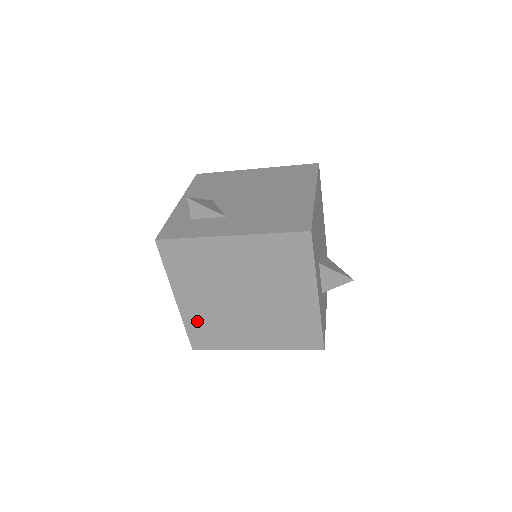
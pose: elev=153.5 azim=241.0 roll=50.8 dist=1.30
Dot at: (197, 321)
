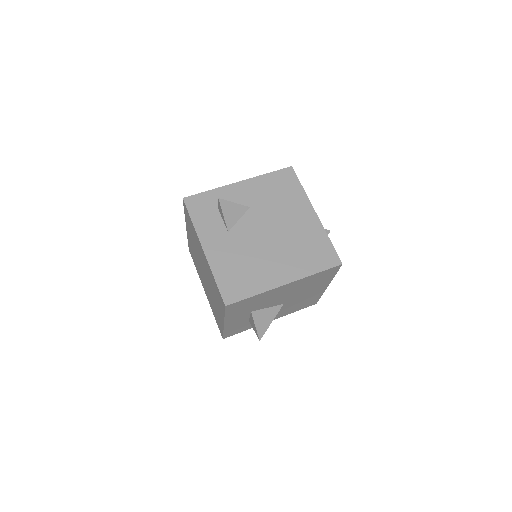
Dot at: (191, 246)
